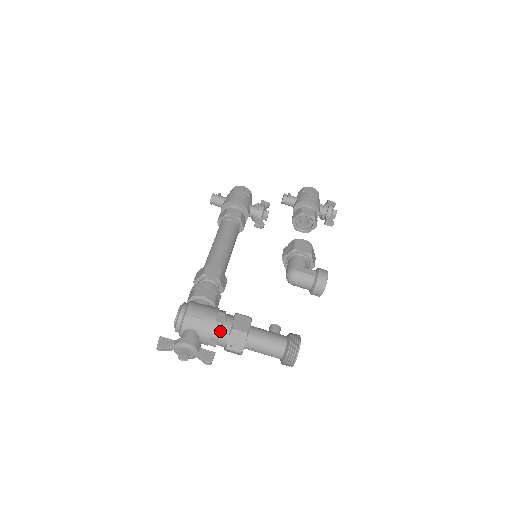
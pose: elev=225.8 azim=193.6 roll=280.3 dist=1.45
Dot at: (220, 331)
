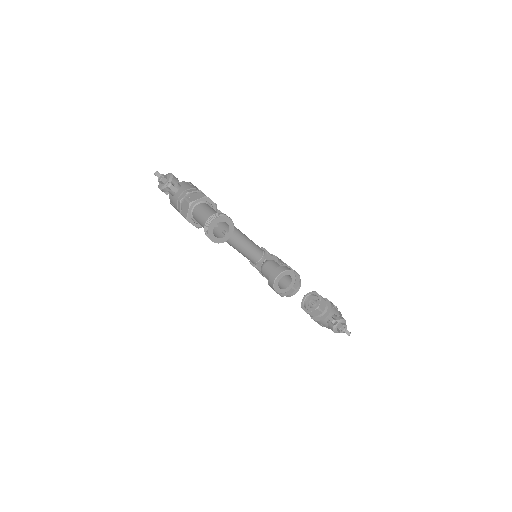
Dot at: (193, 192)
